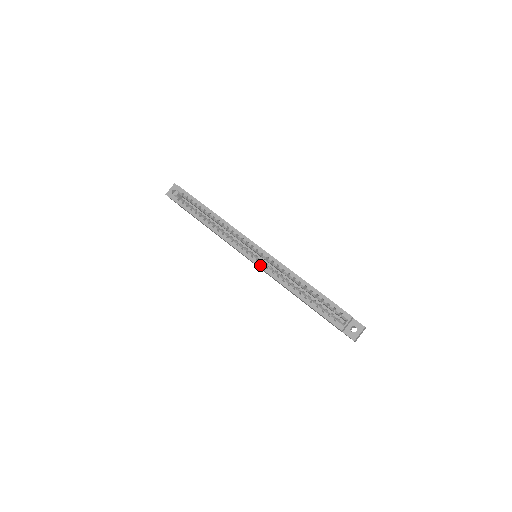
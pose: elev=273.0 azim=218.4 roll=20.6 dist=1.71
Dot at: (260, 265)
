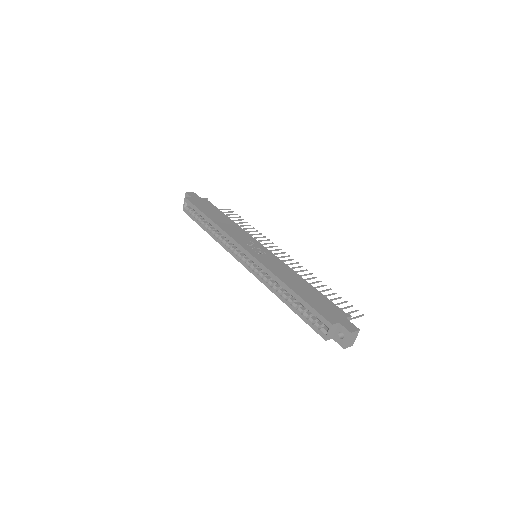
Dot at: (252, 271)
